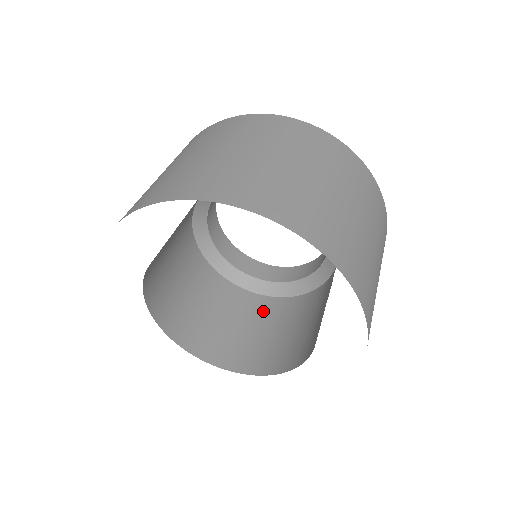
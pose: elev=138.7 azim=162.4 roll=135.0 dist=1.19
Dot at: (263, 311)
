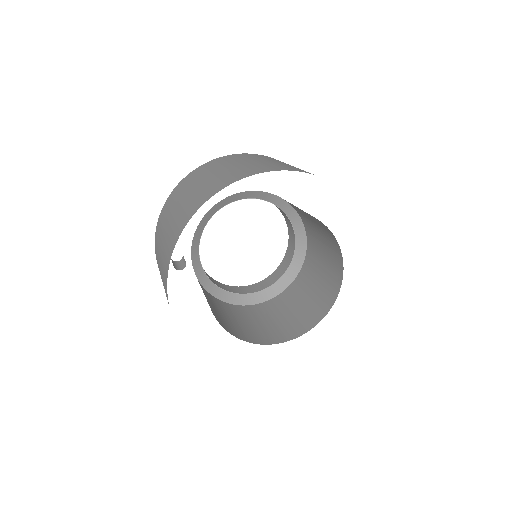
Dot at: (304, 281)
